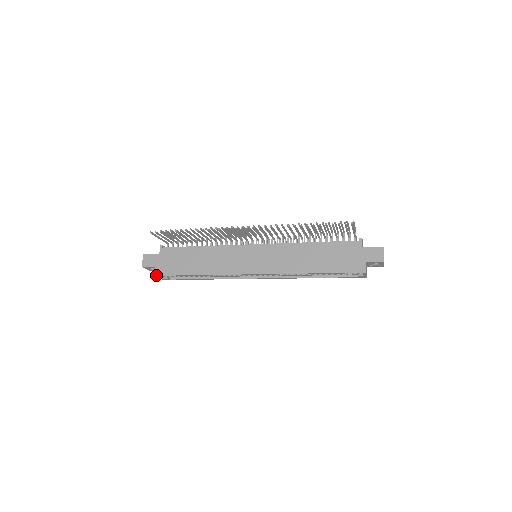
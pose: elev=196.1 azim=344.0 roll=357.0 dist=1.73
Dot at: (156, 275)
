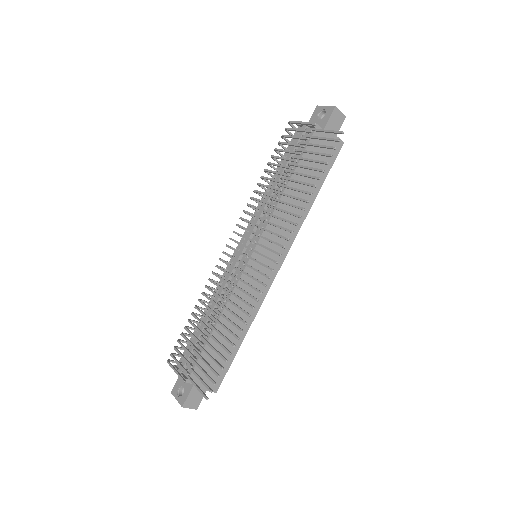
Dot at: occluded
